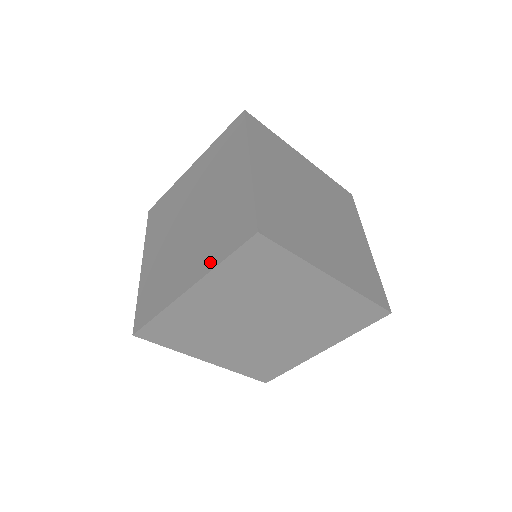
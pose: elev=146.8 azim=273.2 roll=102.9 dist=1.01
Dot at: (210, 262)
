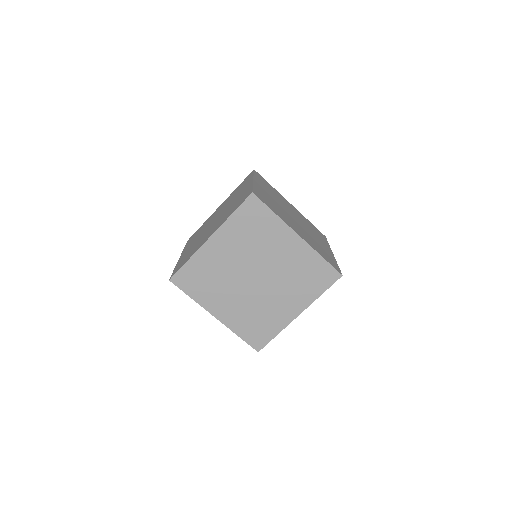
Dot at: (224, 220)
